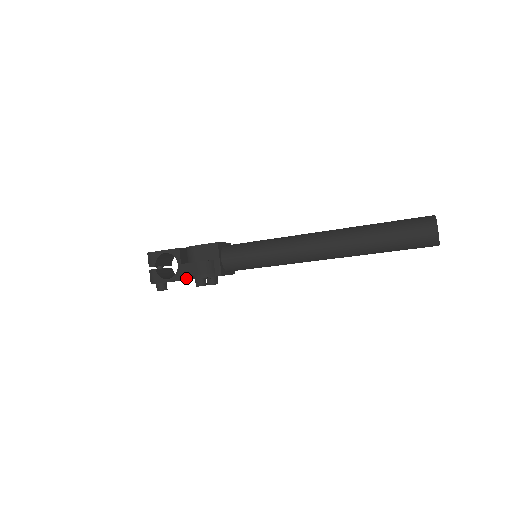
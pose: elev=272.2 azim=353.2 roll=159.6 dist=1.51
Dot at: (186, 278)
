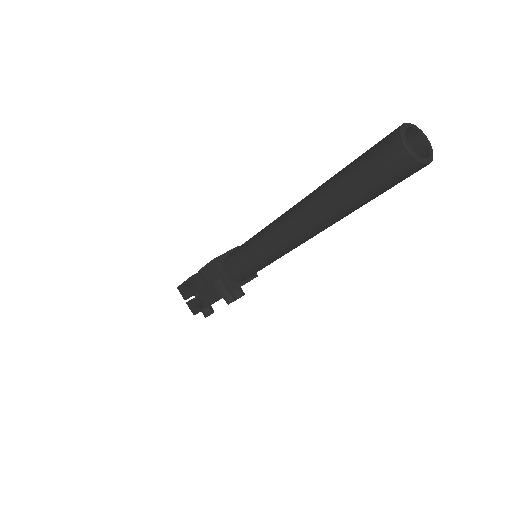
Dot at: (215, 300)
